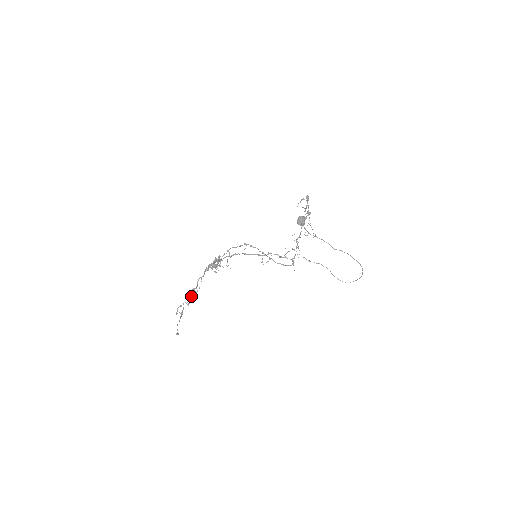
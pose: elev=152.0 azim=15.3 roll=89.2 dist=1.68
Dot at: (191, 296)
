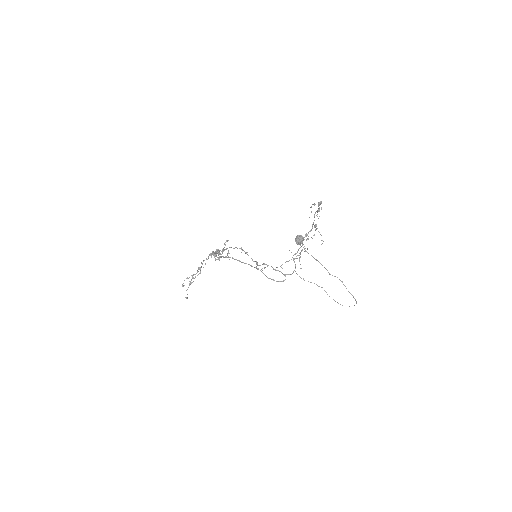
Dot at: (193, 277)
